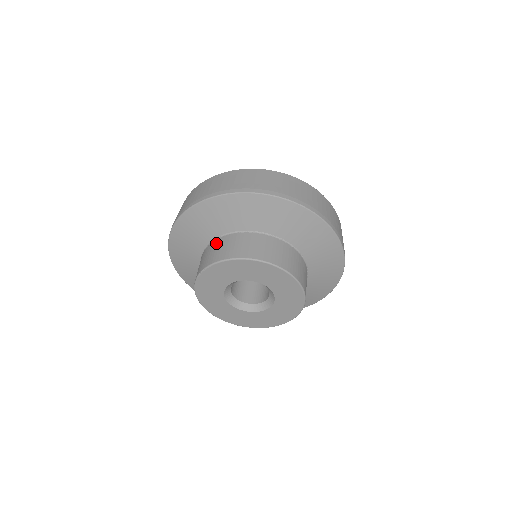
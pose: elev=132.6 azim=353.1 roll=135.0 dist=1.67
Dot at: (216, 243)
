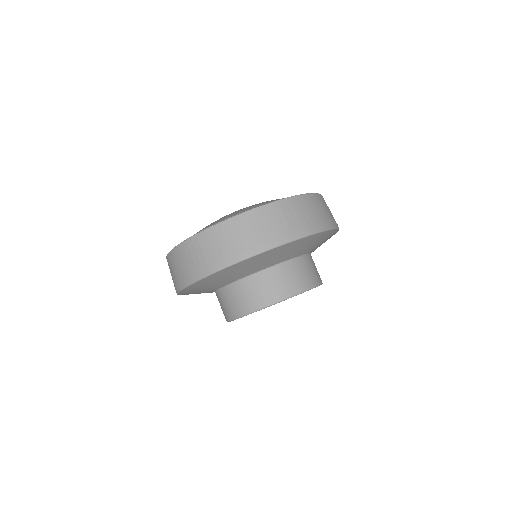
Dot at: (225, 294)
